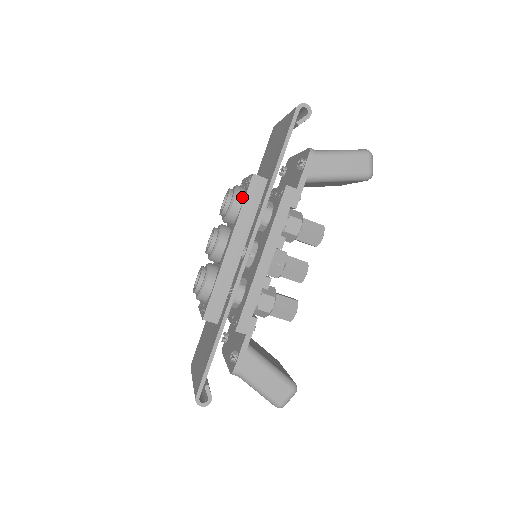
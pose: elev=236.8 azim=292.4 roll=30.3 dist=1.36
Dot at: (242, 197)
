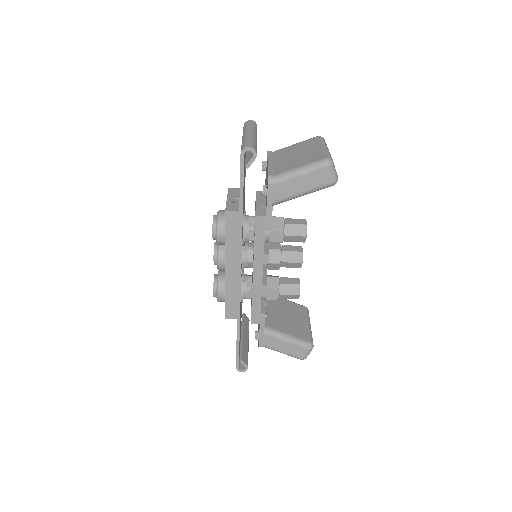
Dot at: (223, 228)
